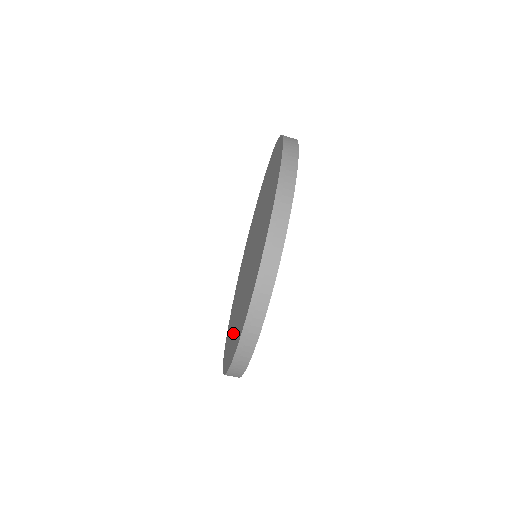
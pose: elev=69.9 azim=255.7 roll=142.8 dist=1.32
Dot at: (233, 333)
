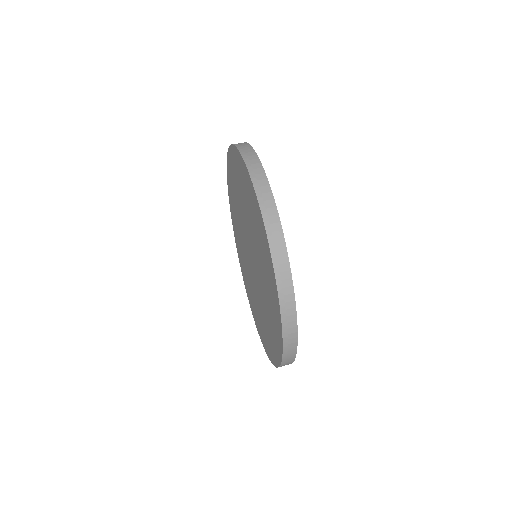
Dot at: (262, 255)
